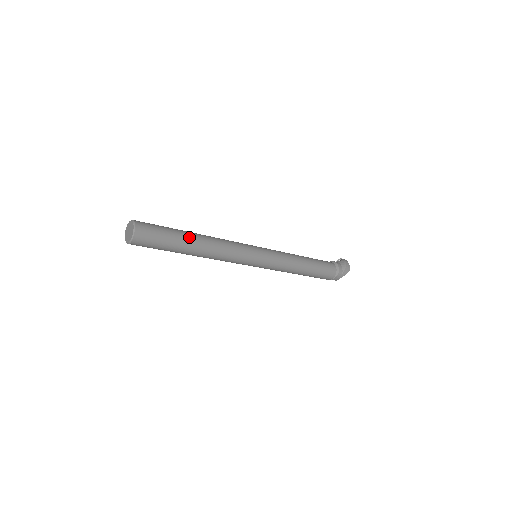
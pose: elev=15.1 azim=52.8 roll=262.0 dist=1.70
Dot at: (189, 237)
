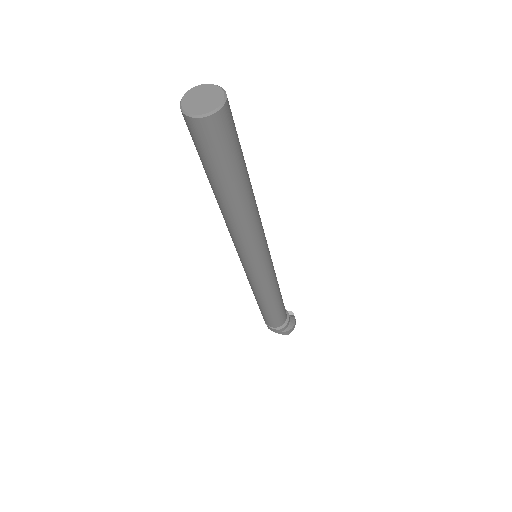
Dot at: (244, 185)
